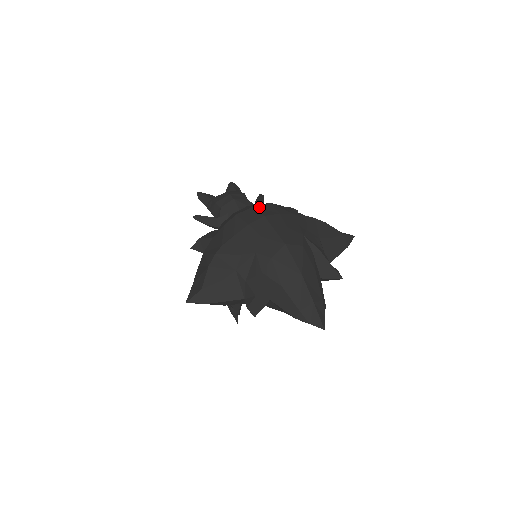
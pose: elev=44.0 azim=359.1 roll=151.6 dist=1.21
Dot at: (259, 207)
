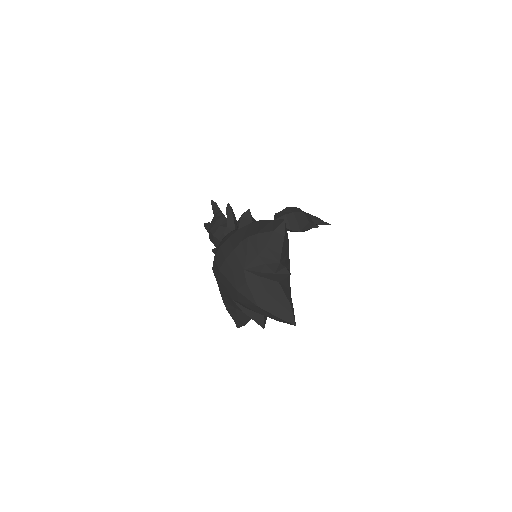
Dot at: (216, 258)
